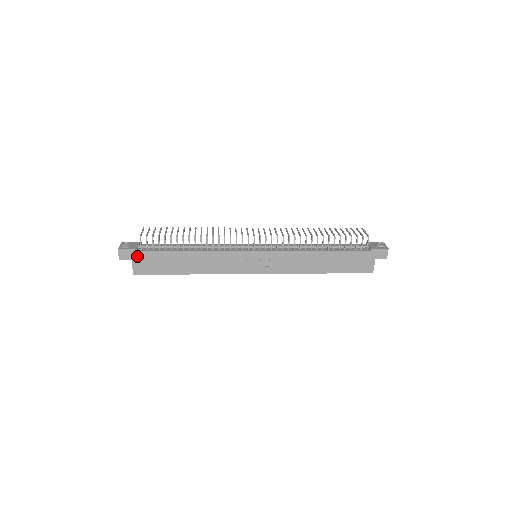
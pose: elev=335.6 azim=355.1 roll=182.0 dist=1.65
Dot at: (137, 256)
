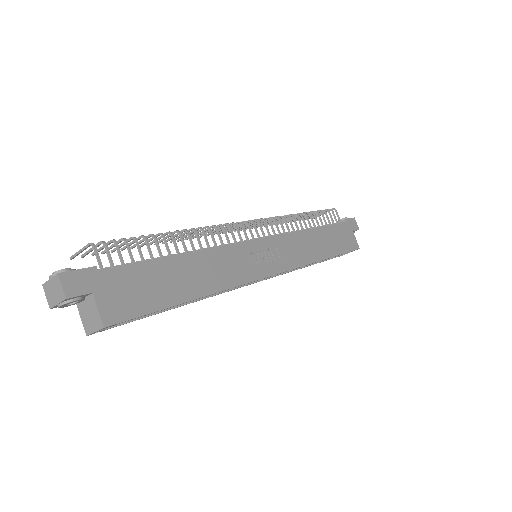
Dot at: (100, 282)
